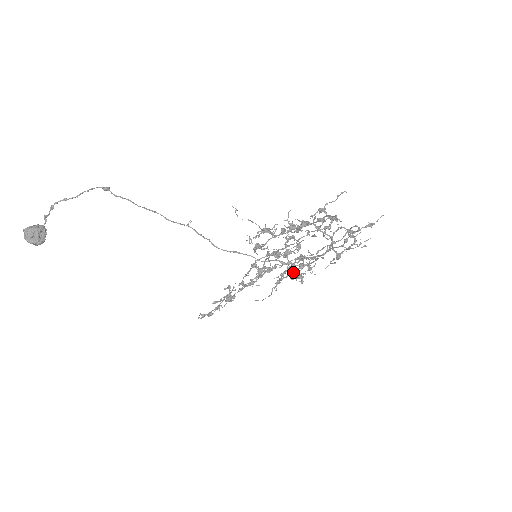
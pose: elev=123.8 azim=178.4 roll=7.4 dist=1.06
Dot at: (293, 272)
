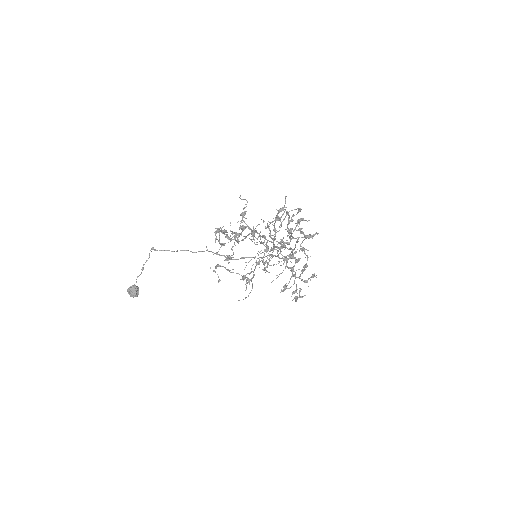
Dot at: (254, 270)
